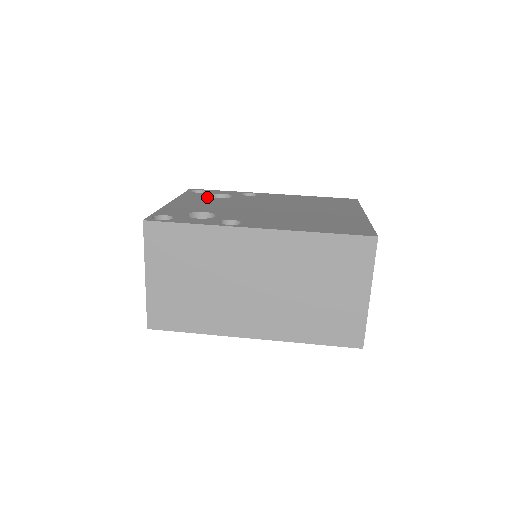
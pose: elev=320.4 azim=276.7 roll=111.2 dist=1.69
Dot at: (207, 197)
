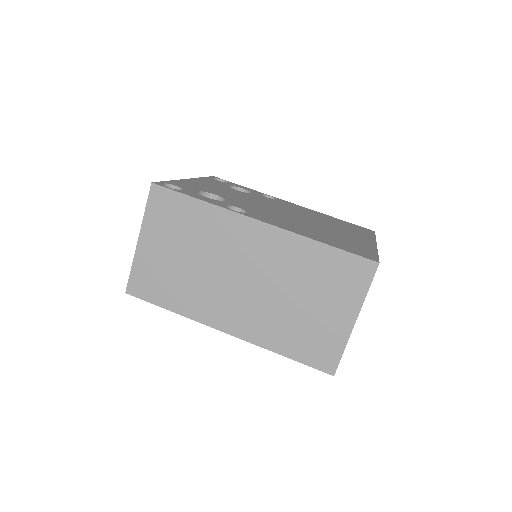
Dot at: (226, 186)
